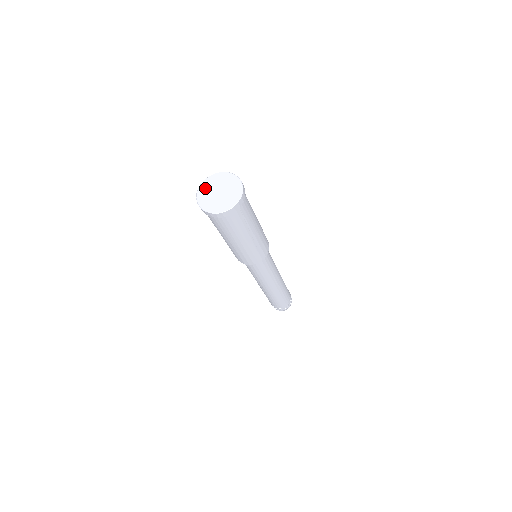
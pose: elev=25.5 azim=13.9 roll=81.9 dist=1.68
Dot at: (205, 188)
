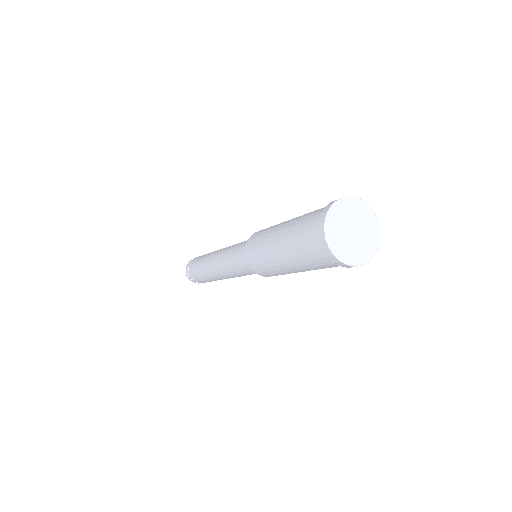
Dot at: (345, 209)
